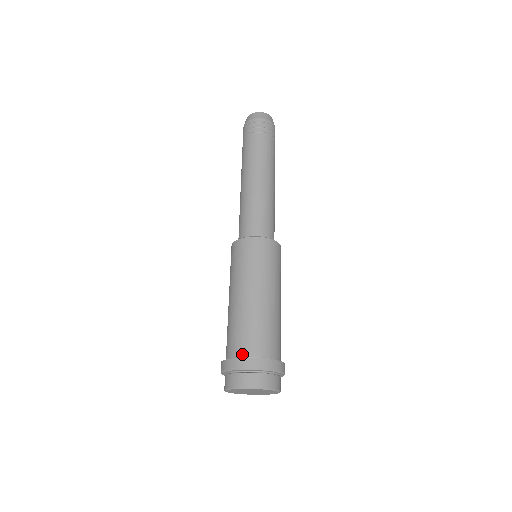
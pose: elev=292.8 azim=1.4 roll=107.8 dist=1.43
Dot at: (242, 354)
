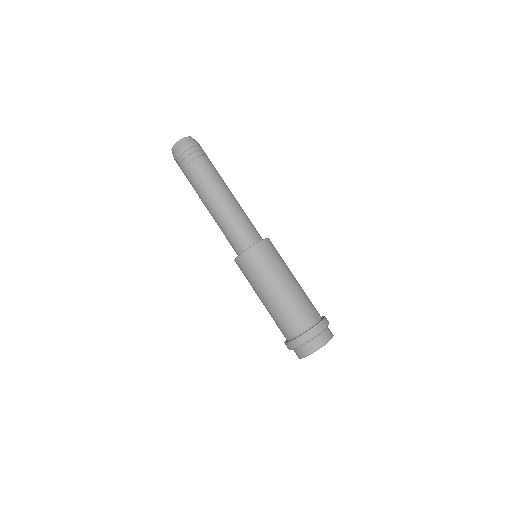
Dot at: (304, 328)
